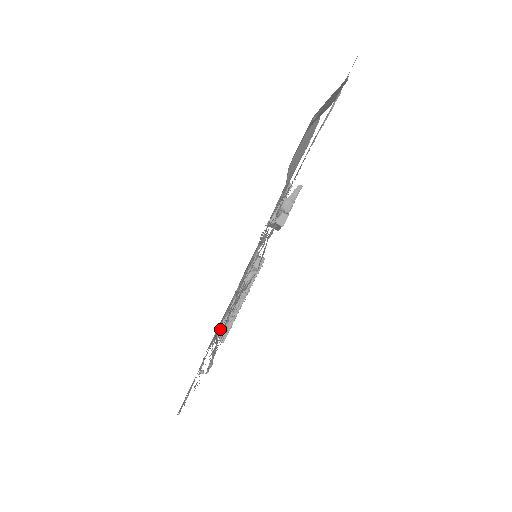
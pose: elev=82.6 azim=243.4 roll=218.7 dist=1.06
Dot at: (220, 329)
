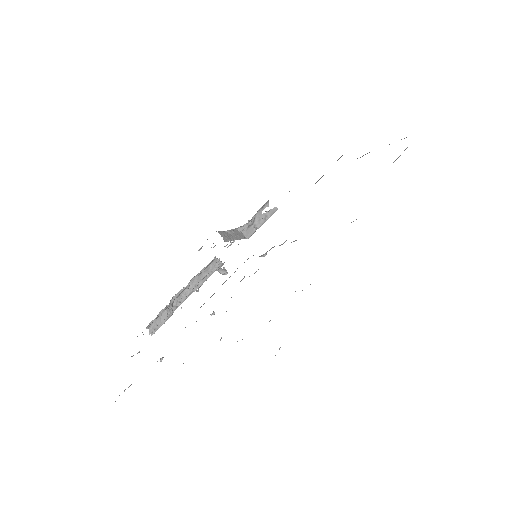
Dot at: (154, 319)
